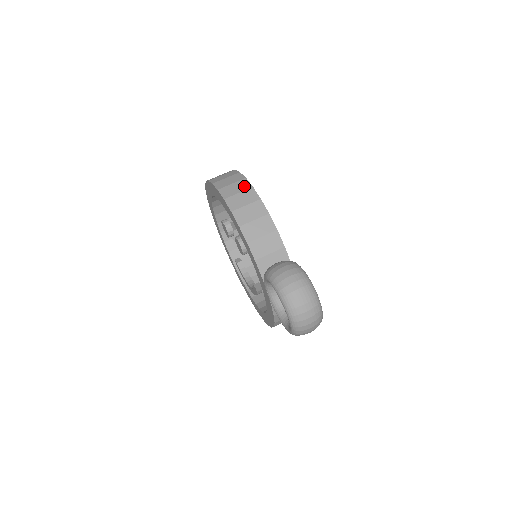
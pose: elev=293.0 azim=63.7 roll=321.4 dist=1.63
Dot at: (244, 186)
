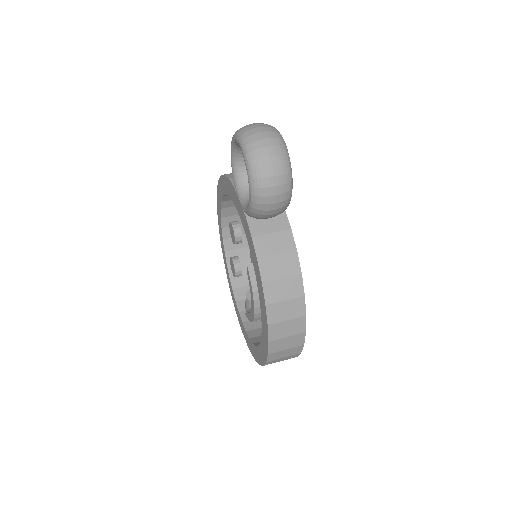
Dot at: occluded
